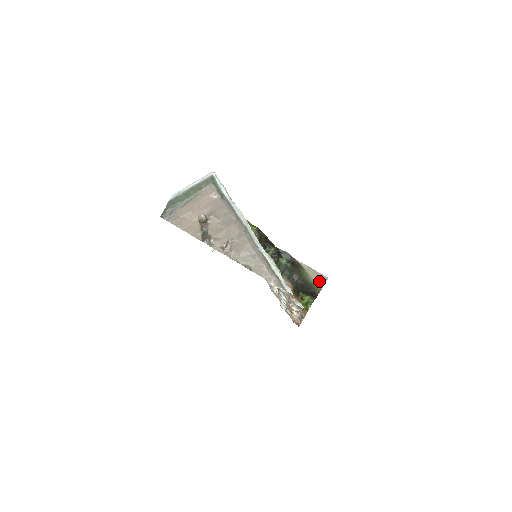
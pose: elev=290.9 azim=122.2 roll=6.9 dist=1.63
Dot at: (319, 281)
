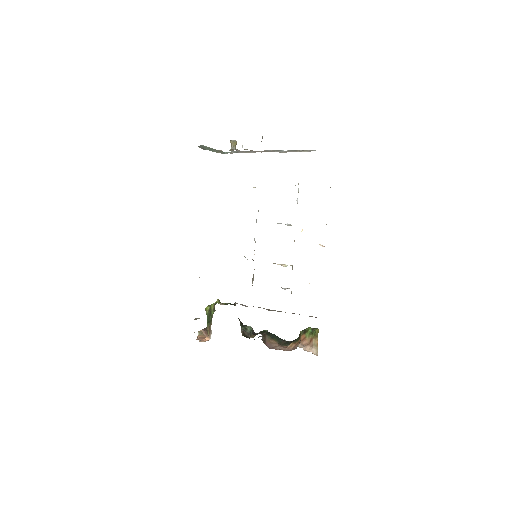
Dot at: occluded
